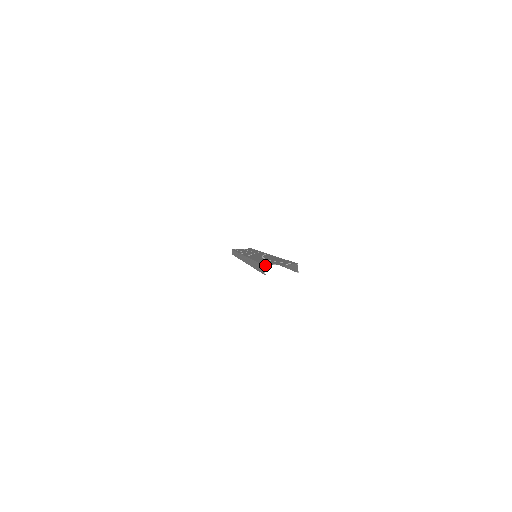
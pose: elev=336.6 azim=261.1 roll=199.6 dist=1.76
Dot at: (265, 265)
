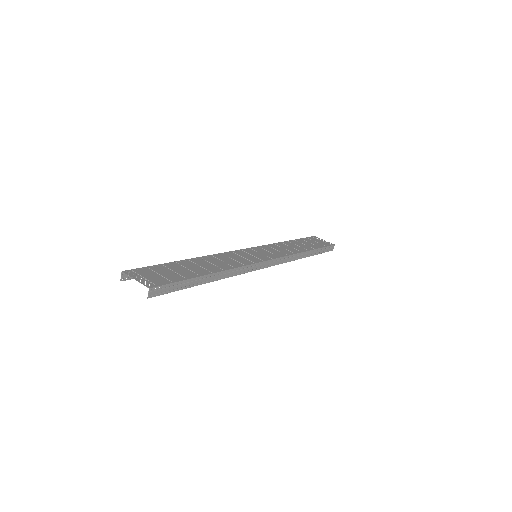
Dot at: (126, 271)
